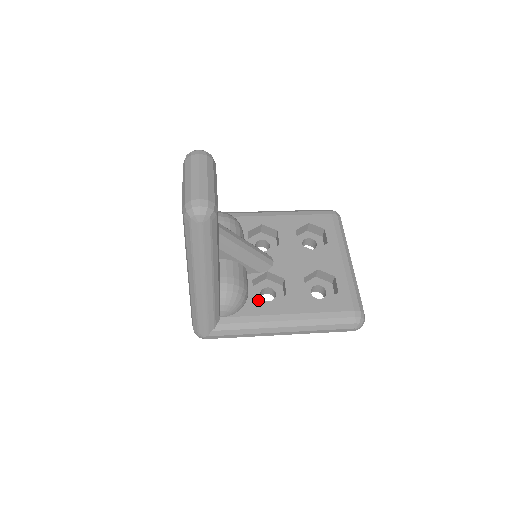
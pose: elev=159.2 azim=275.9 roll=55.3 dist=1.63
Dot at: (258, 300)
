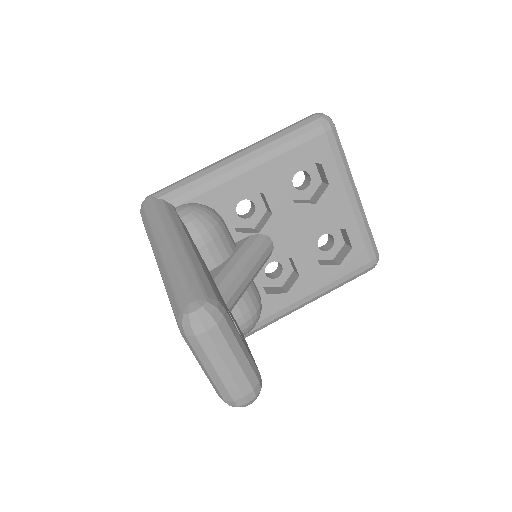
Dot at: (272, 296)
